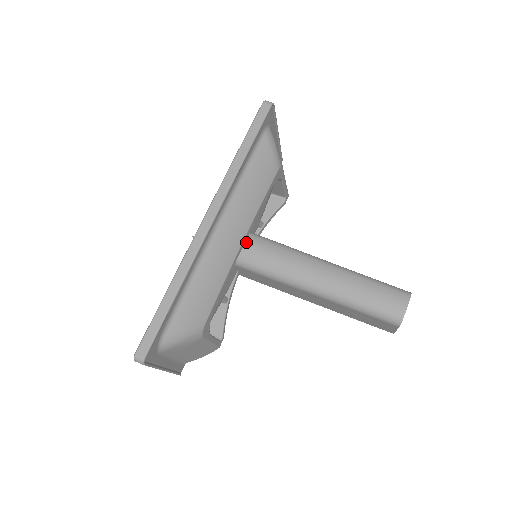
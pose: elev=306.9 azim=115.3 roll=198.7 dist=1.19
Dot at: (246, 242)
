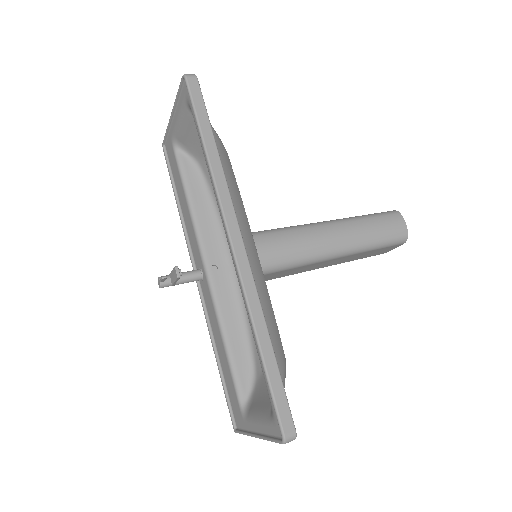
Dot at: occluded
